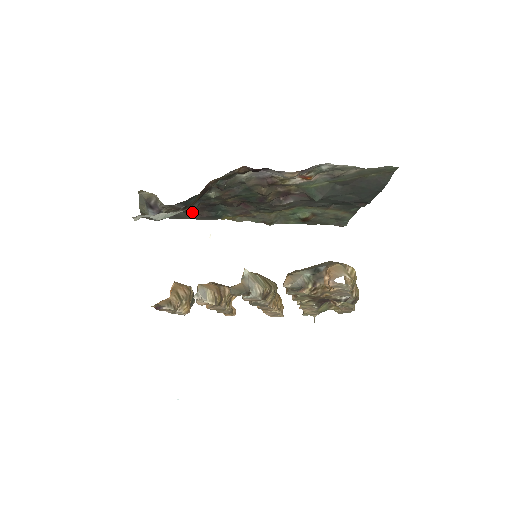
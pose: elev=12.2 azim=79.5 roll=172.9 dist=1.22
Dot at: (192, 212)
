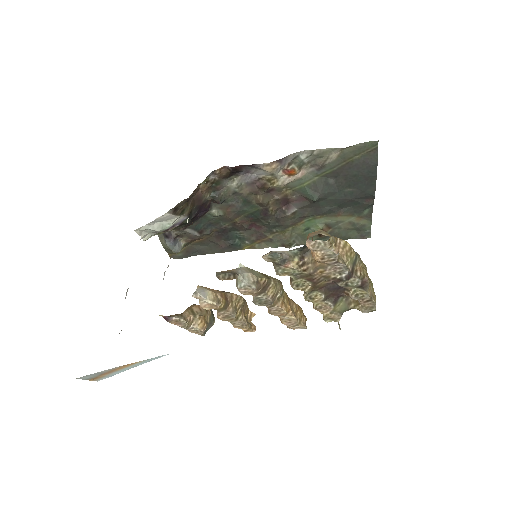
Dot at: (212, 244)
